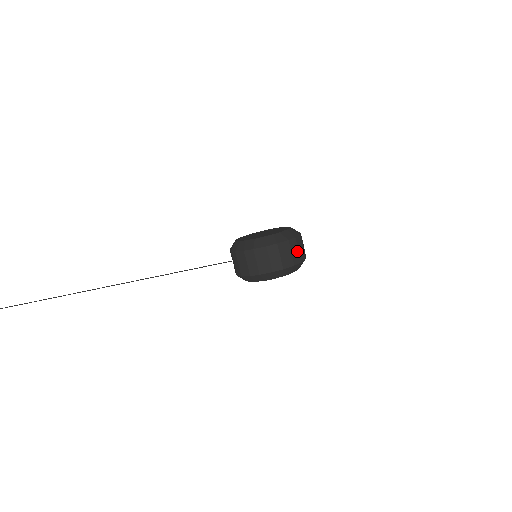
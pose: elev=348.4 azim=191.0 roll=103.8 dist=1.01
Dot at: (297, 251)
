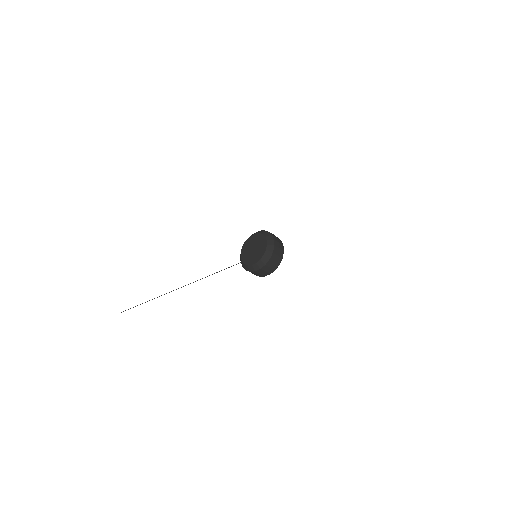
Dot at: (277, 257)
